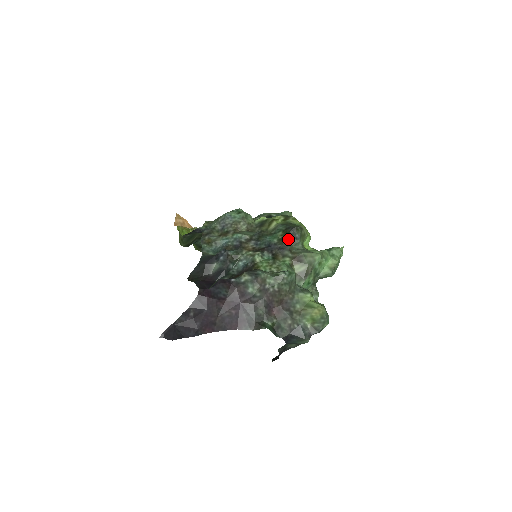
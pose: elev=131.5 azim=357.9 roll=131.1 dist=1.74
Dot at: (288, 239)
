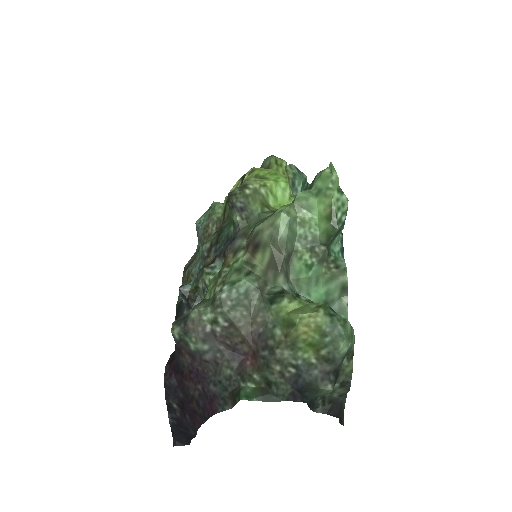
Dot at: (234, 218)
